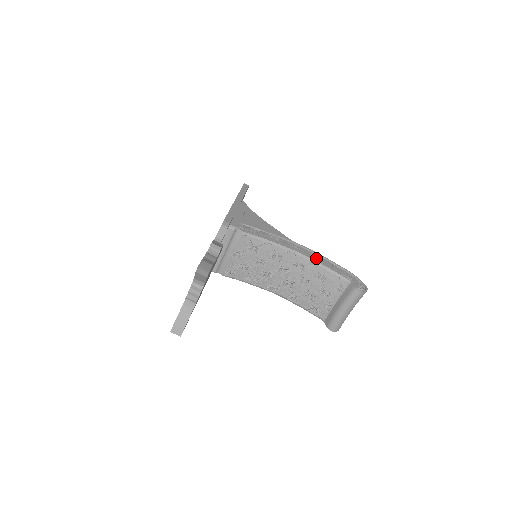
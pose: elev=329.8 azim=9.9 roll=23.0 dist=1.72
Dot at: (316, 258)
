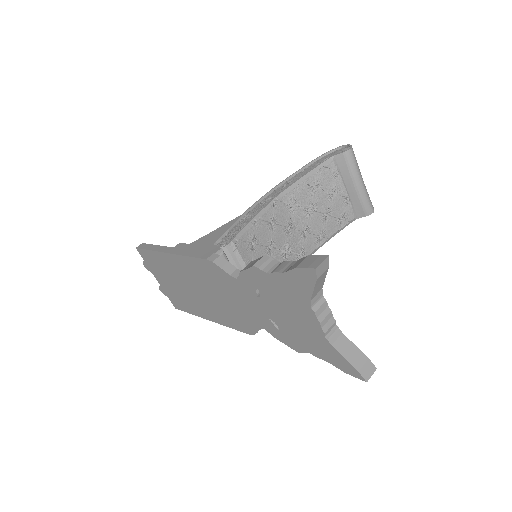
Dot at: (289, 184)
